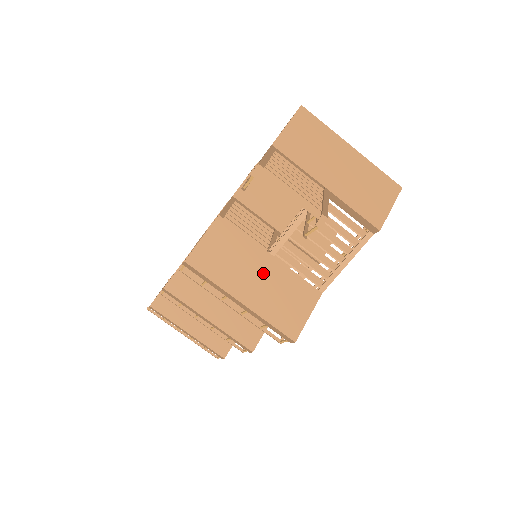
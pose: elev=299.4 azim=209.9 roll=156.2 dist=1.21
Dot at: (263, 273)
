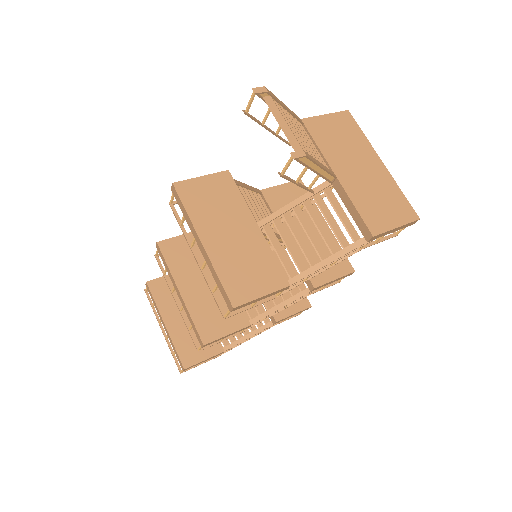
Dot at: (240, 234)
